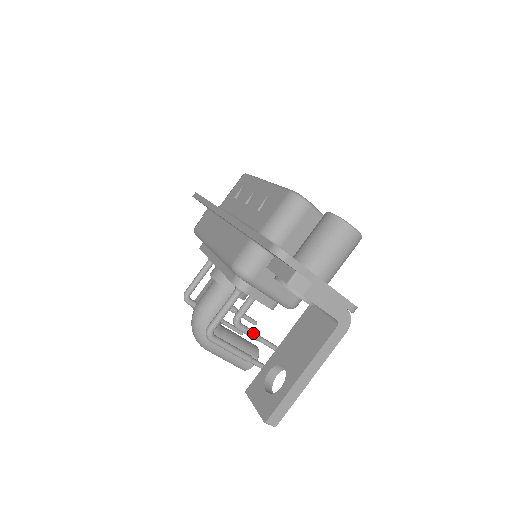
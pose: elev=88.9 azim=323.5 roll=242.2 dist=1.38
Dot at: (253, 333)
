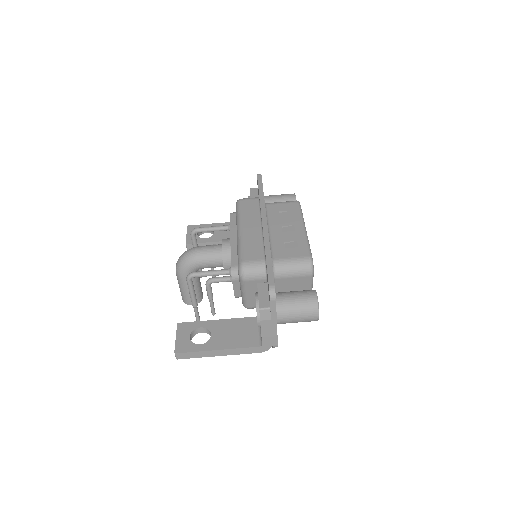
Dot at: (211, 295)
